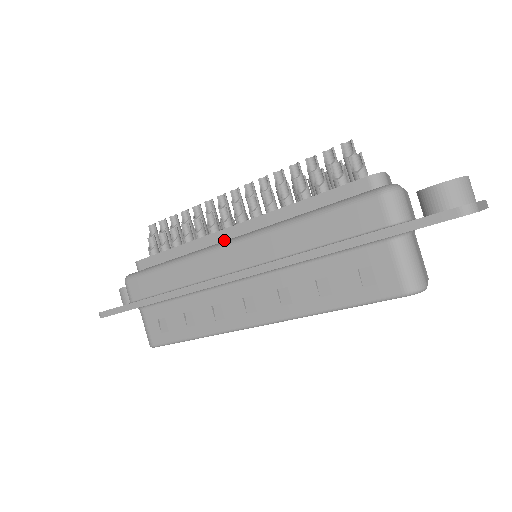
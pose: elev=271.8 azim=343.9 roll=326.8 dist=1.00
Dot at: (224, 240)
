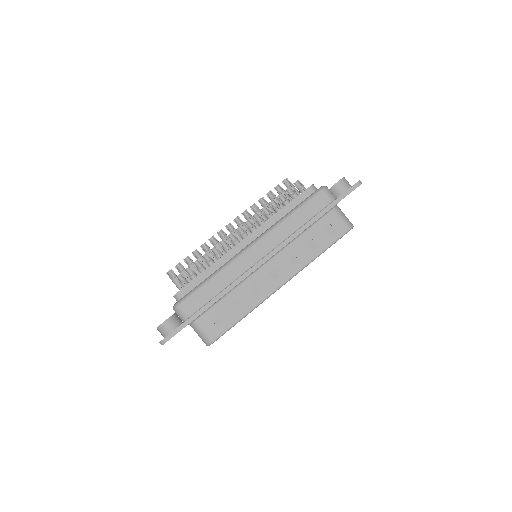
Dot at: (242, 249)
